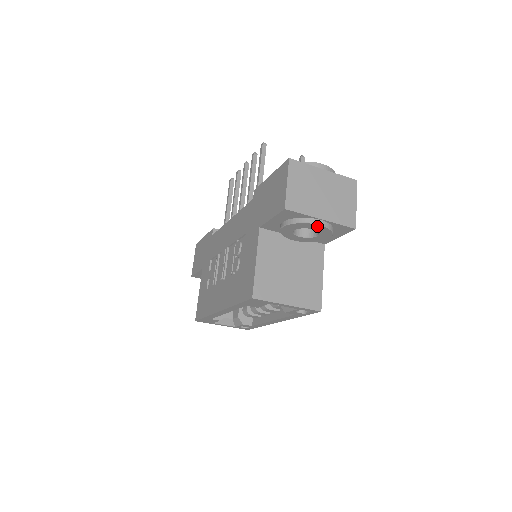
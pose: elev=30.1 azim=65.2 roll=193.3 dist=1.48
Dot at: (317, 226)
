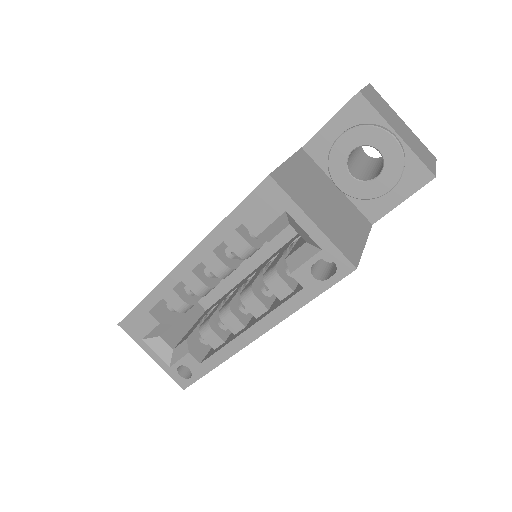
Dot at: (389, 141)
